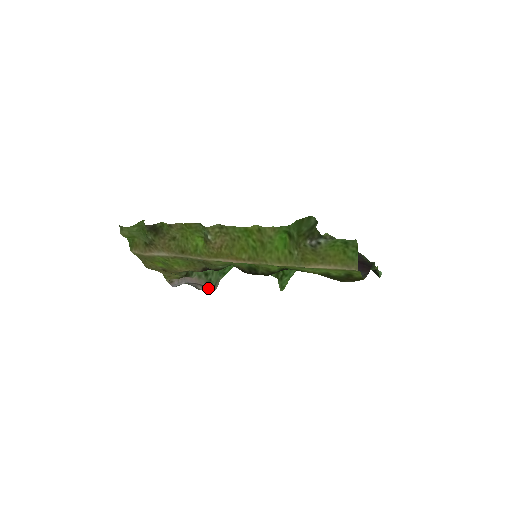
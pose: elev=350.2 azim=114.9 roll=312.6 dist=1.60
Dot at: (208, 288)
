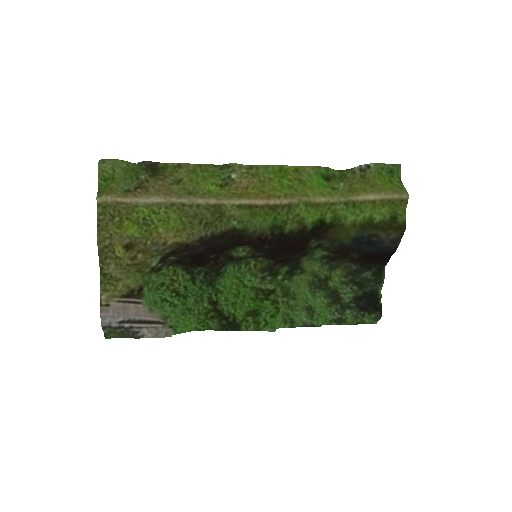
Dot at: (161, 329)
